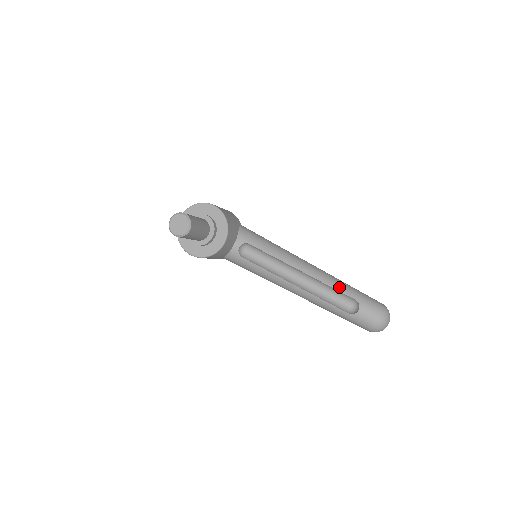
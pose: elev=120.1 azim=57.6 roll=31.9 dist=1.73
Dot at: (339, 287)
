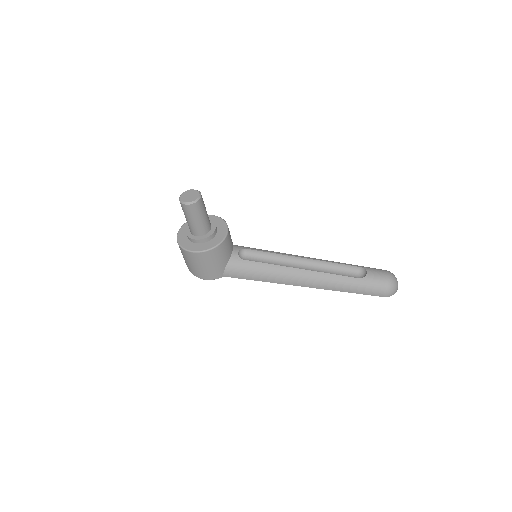
Dot at: (340, 263)
